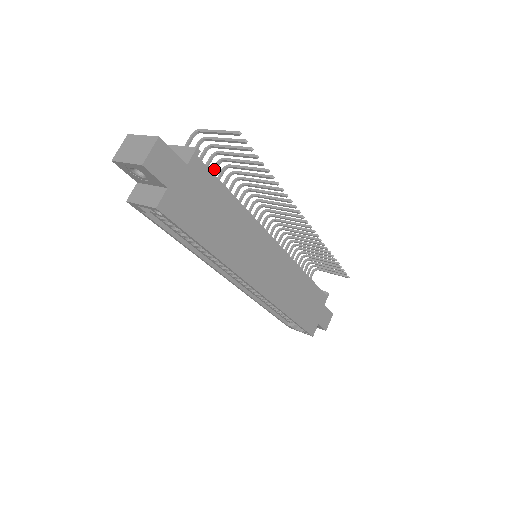
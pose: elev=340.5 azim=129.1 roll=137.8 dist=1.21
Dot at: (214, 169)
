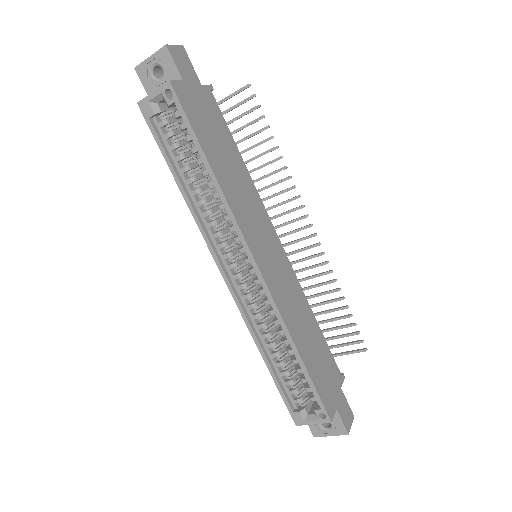
Dot at: occluded
